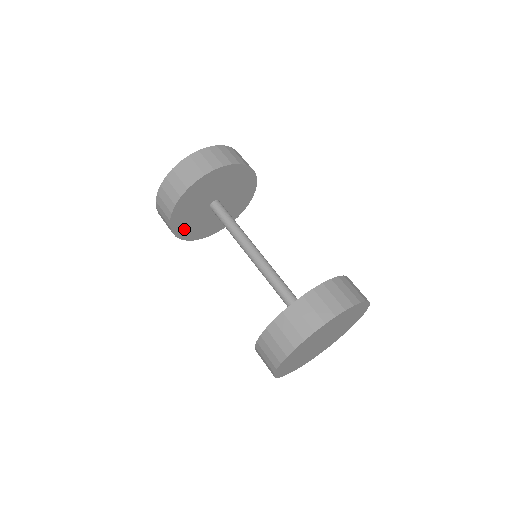
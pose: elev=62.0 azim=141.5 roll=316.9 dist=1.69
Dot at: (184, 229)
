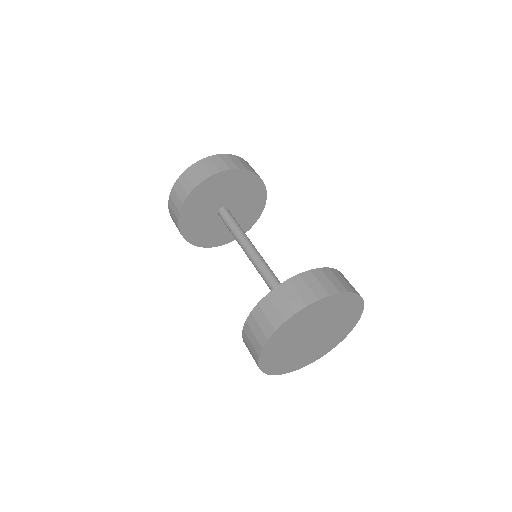
Dot at: (220, 239)
